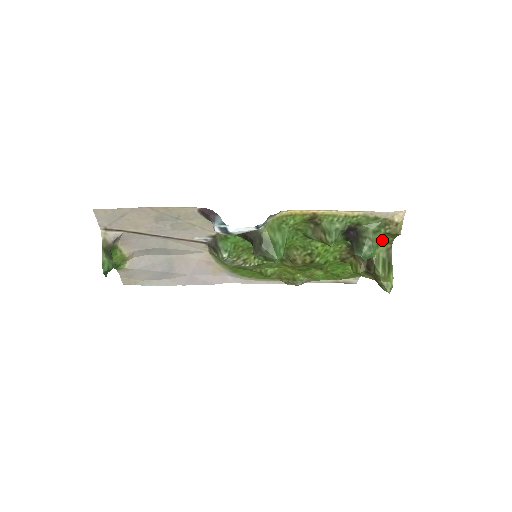
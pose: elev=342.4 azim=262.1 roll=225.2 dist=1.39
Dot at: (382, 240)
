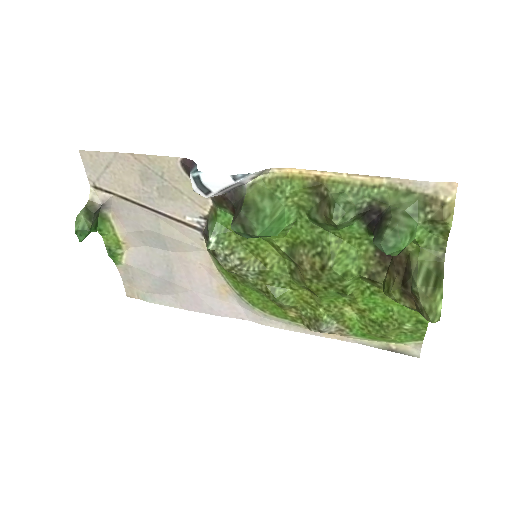
Dot at: (427, 241)
